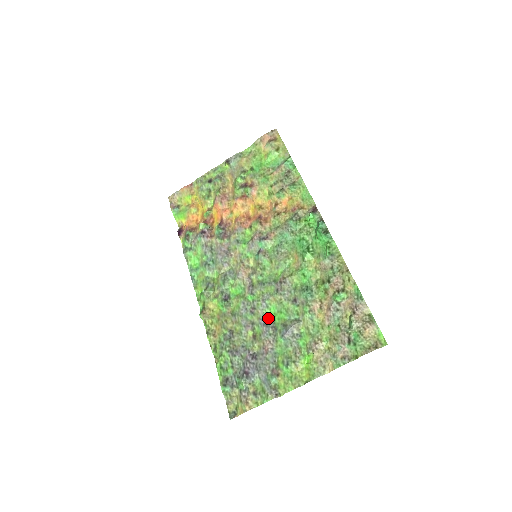
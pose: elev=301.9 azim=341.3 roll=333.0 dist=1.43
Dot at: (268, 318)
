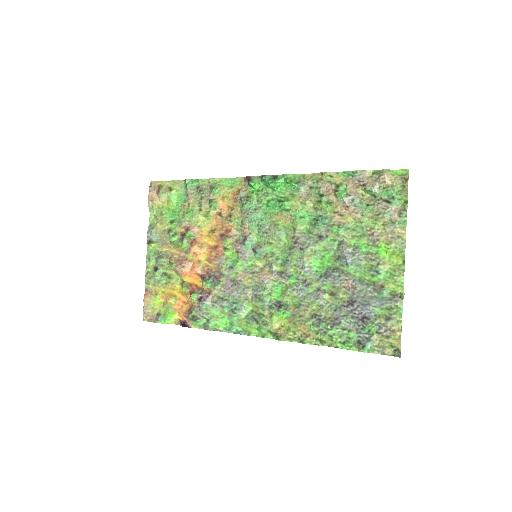
Dot at: (322, 272)
